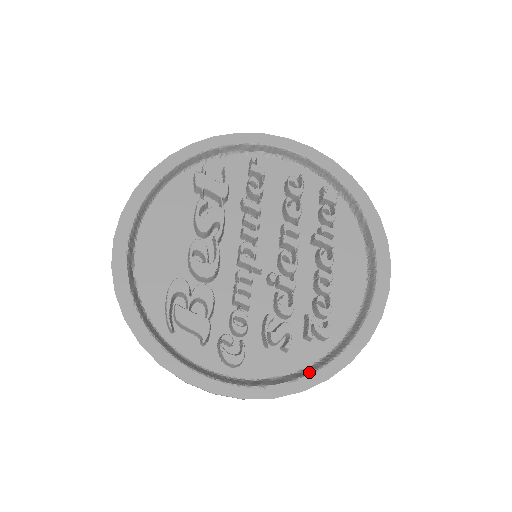
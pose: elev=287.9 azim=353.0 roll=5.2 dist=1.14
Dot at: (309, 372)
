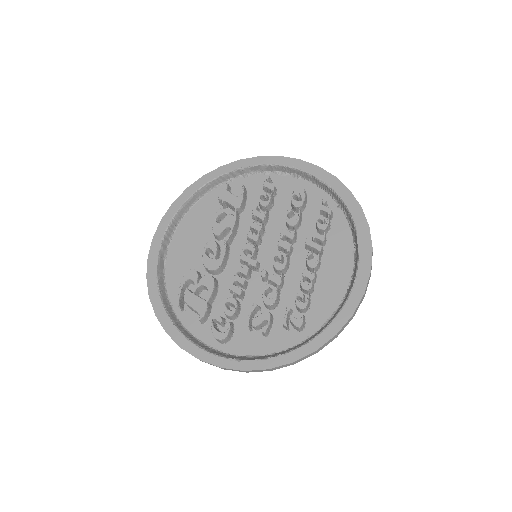
Dot at: (278, 354)
